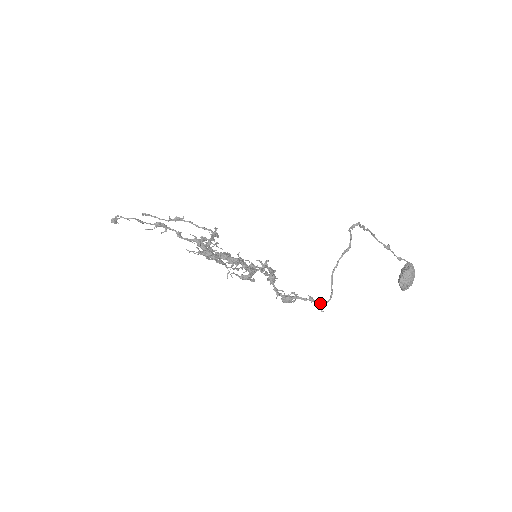
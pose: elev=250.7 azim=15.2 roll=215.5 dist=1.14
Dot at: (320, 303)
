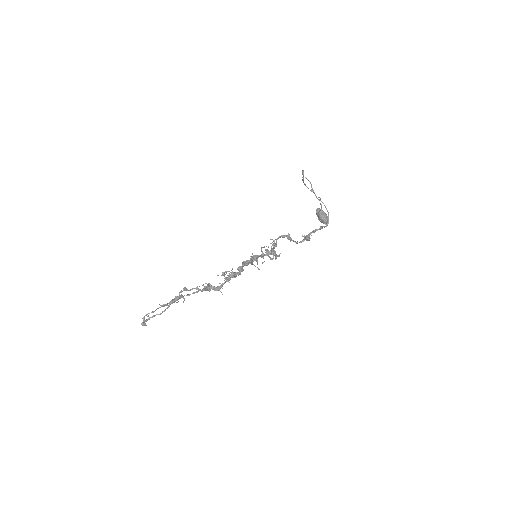
Dot at: (322, 227)
